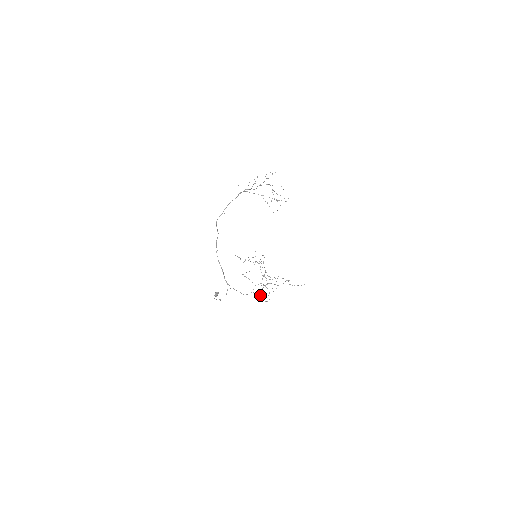
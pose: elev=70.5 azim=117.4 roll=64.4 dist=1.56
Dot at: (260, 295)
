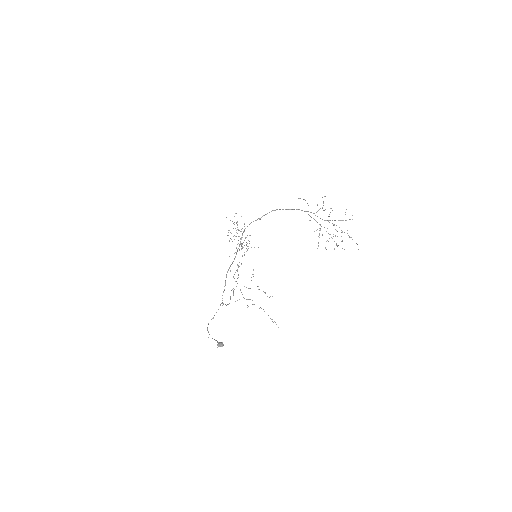
Dot at: occluded
